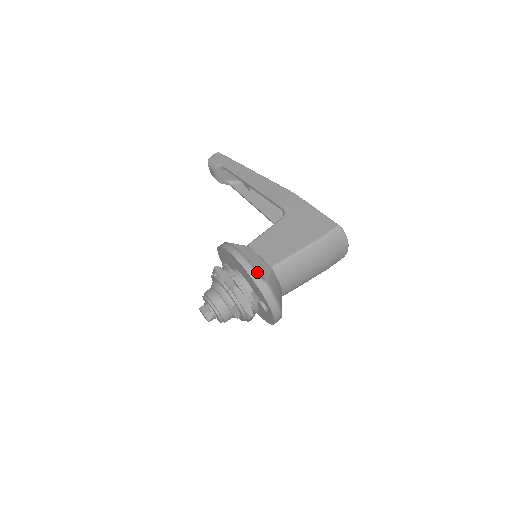
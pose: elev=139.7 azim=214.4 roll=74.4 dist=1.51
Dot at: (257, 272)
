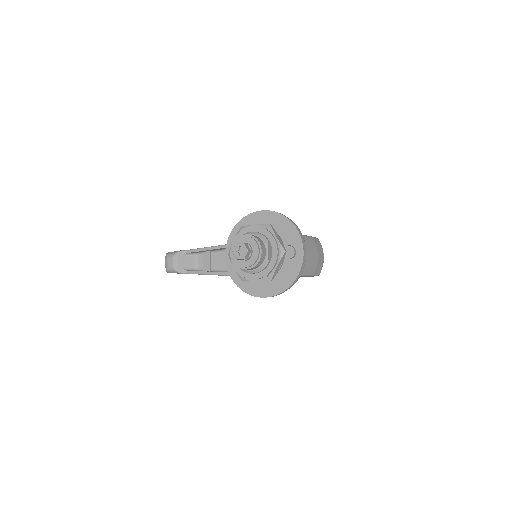
Dot at: occluded
